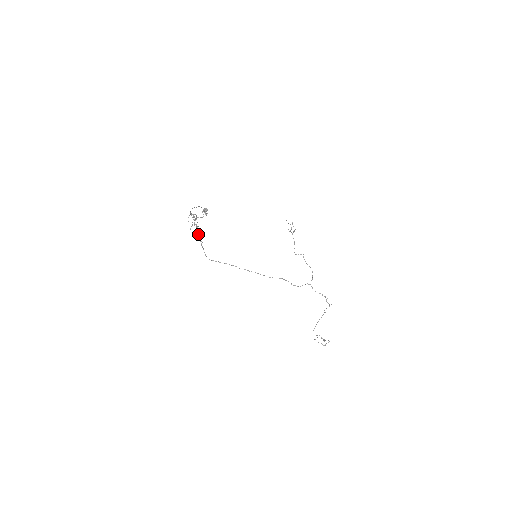
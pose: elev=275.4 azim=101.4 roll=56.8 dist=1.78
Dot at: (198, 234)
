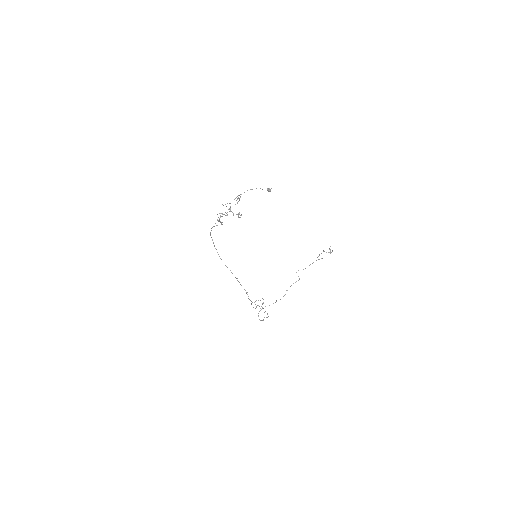
Dot at: (218, 220)
